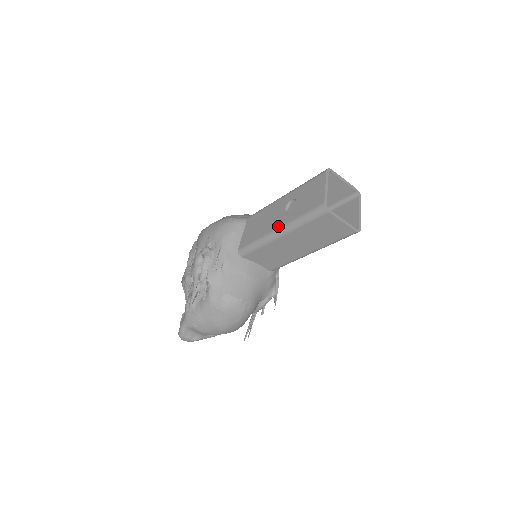
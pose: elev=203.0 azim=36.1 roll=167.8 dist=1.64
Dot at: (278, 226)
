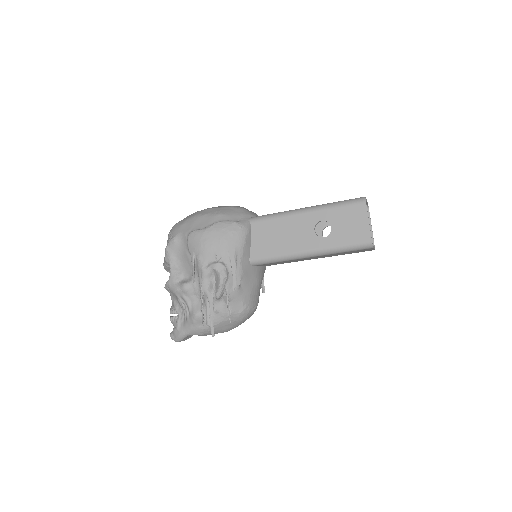
Dot at: (310, 248)
